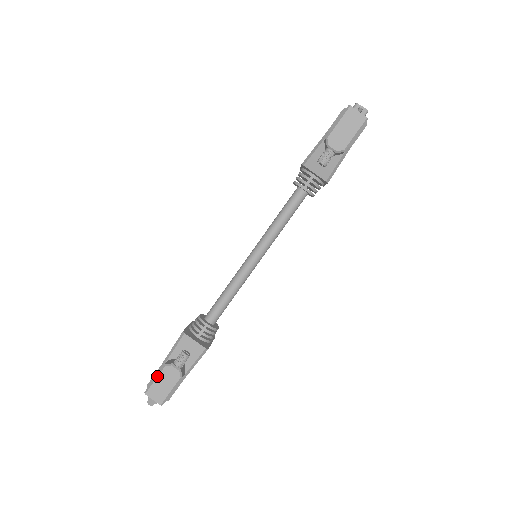
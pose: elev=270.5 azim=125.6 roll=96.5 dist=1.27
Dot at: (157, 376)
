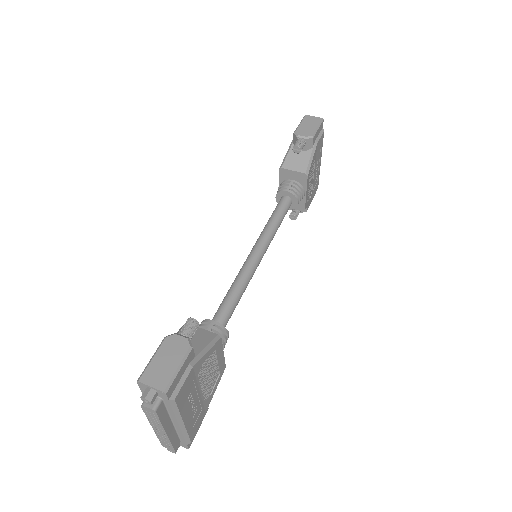
Dot at: (155, 352)
